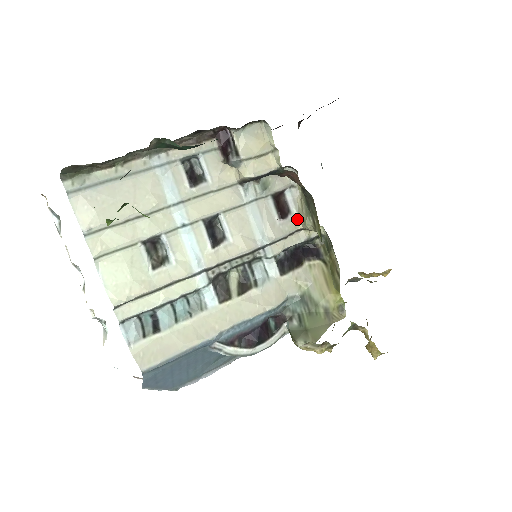
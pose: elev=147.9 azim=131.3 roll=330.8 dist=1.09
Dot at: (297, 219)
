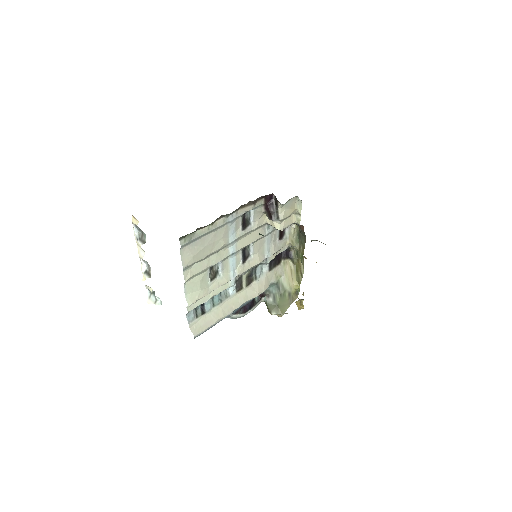
Dot at: (288, 239)
